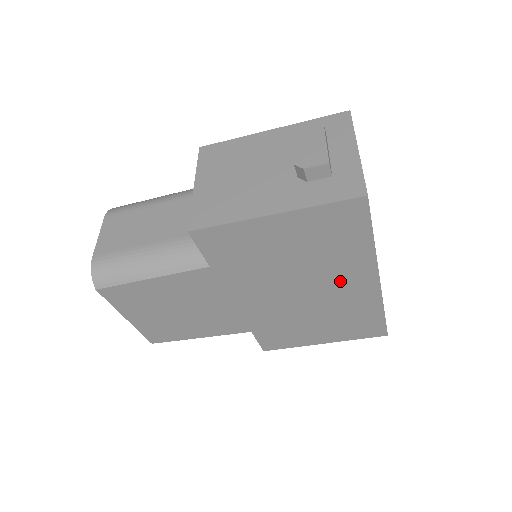
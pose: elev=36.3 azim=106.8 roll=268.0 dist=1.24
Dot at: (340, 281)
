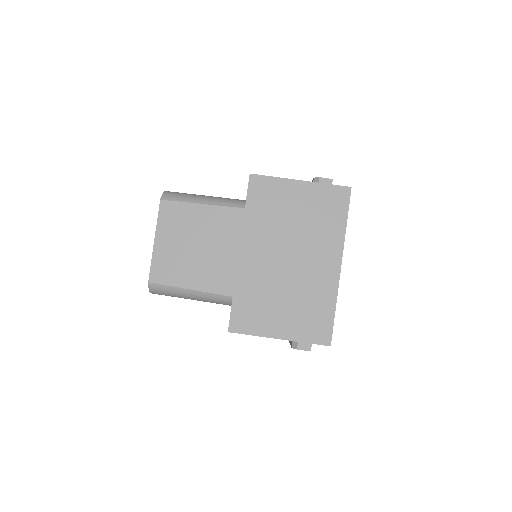
Dot at: (317, 257)
